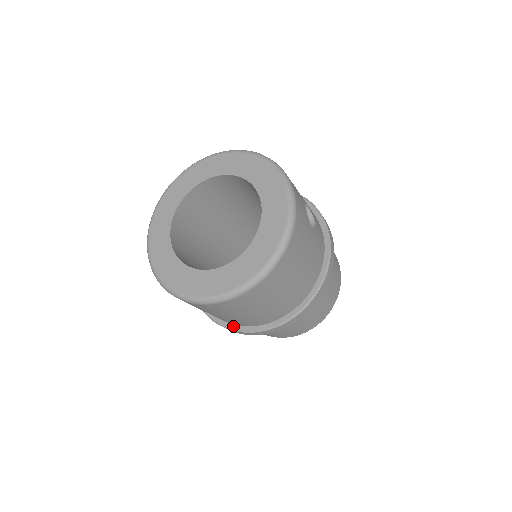
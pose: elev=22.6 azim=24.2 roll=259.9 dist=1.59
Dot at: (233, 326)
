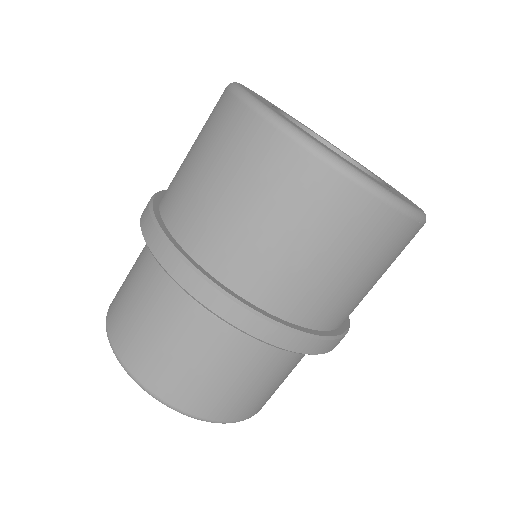
Dot at: (317, 332)
